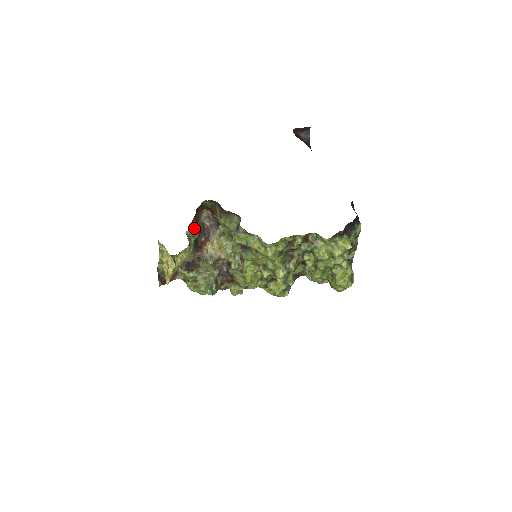
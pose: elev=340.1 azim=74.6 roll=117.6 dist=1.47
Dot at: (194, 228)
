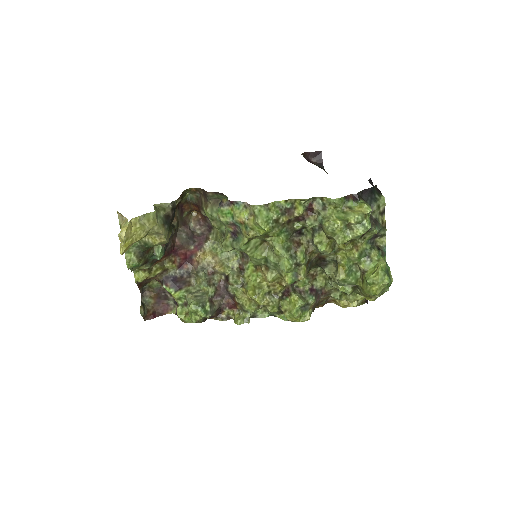
Dot at: (179, 230)
